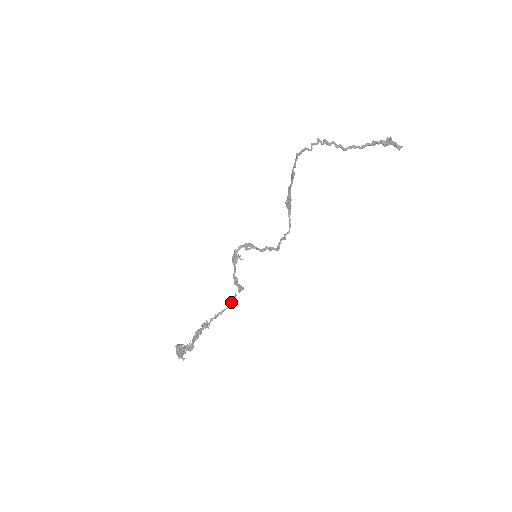
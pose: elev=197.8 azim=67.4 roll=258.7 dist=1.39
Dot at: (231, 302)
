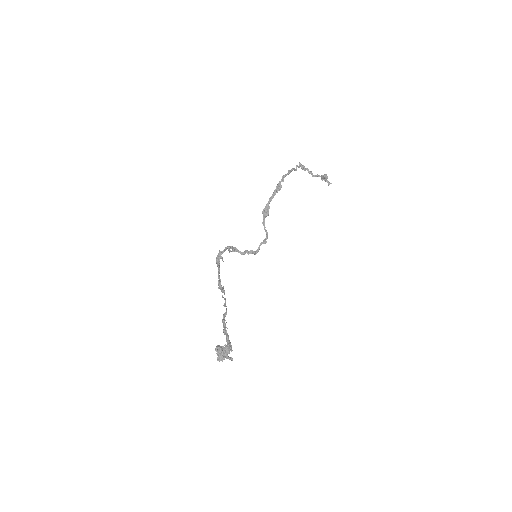
Dot at: occluded
